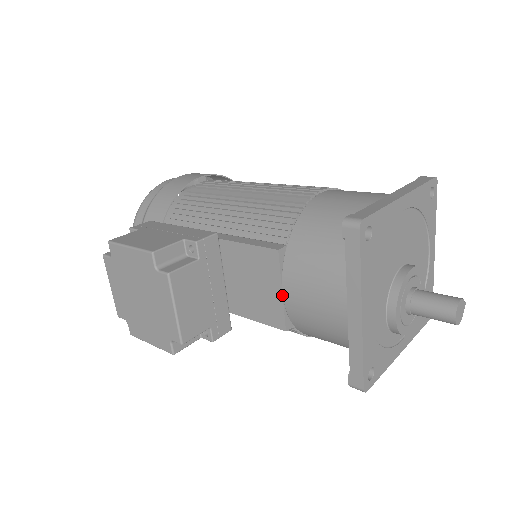
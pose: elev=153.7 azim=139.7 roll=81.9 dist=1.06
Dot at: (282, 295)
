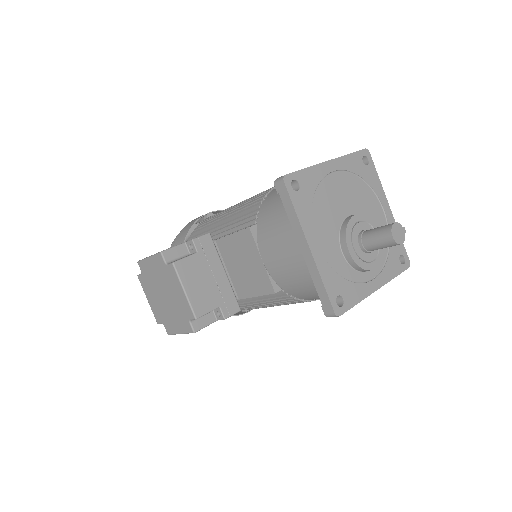
Dot at: (263, 263)
